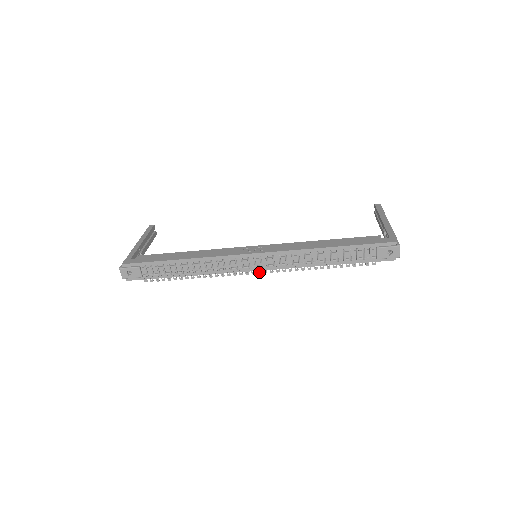
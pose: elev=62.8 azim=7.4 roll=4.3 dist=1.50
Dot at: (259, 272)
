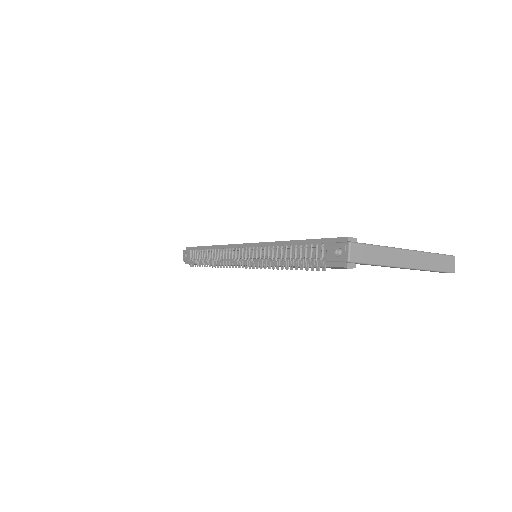
Dot at: (243, 266)
